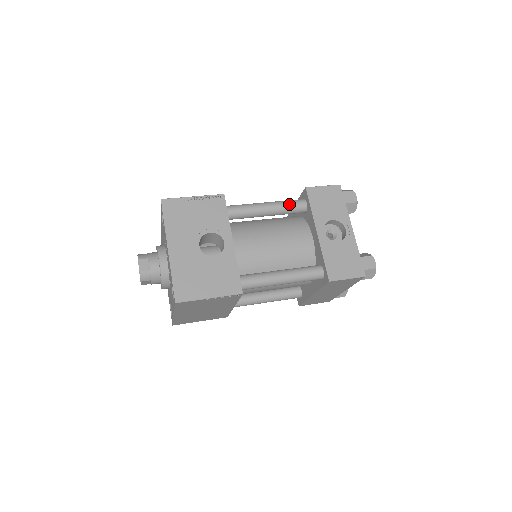
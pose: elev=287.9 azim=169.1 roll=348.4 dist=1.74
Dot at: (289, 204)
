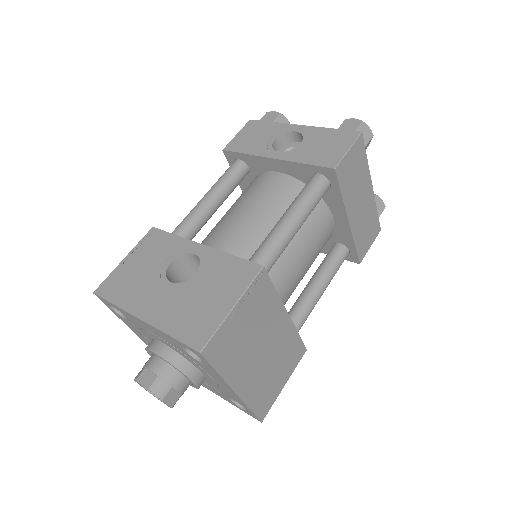
Dot at: (224, 176)
